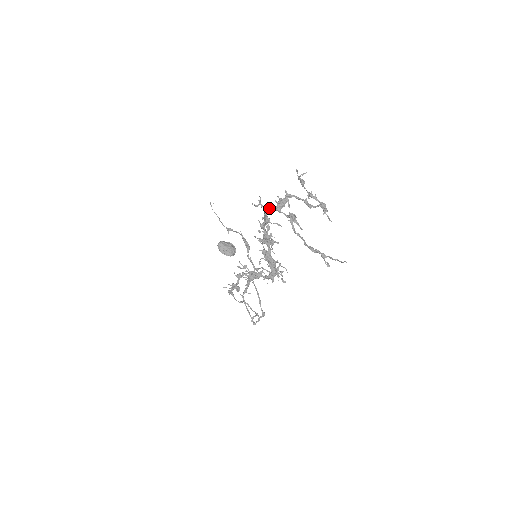
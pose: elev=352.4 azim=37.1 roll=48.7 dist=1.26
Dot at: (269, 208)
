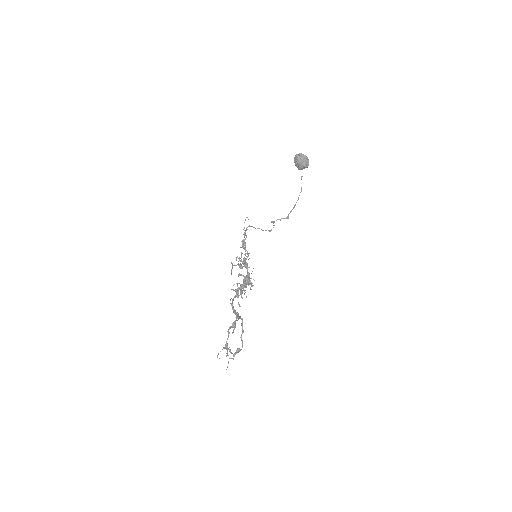
Dot at: (232, 306)
